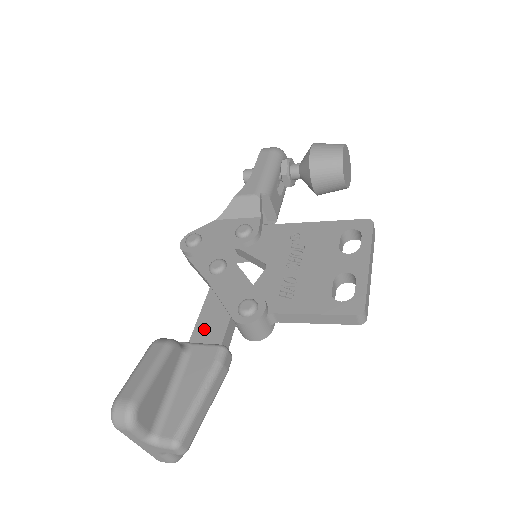
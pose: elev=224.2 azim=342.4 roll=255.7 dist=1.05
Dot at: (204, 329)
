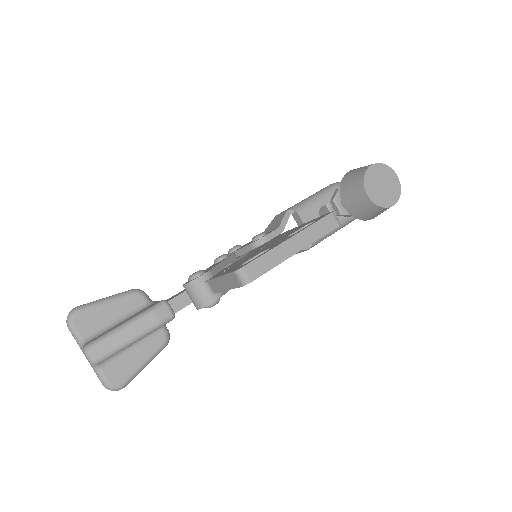
Dot at: (175, 295)
